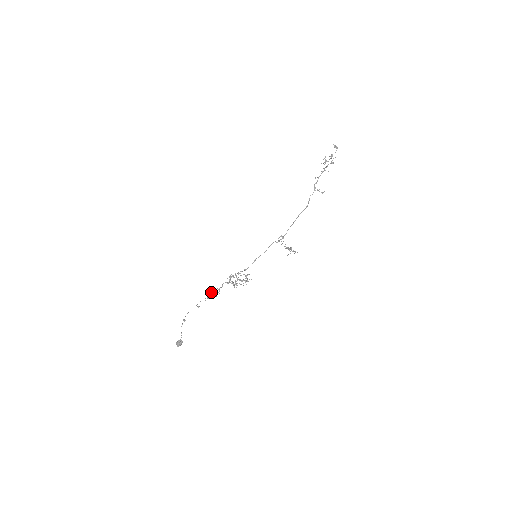
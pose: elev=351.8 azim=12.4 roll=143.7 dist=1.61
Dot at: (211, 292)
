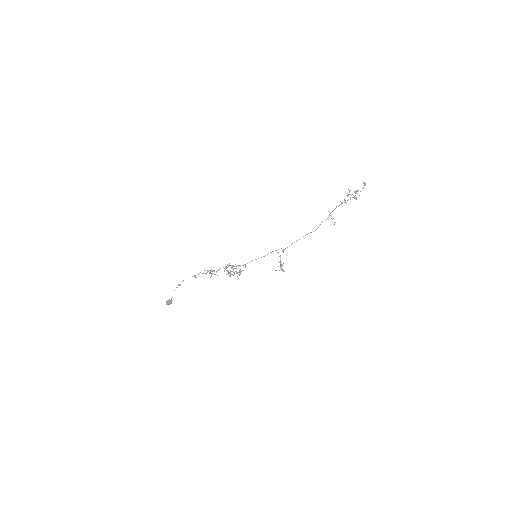
Dot at: (209, 270)
